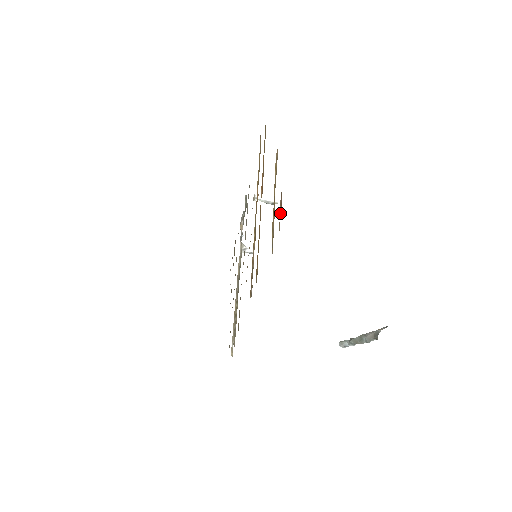
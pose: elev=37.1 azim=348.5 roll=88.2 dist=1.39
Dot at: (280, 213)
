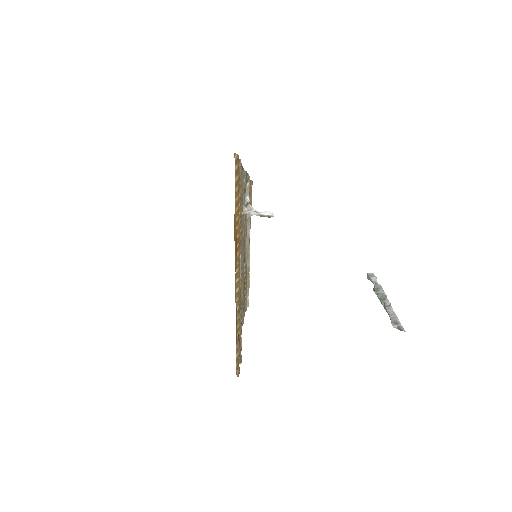
Dot at: (238, 357)
